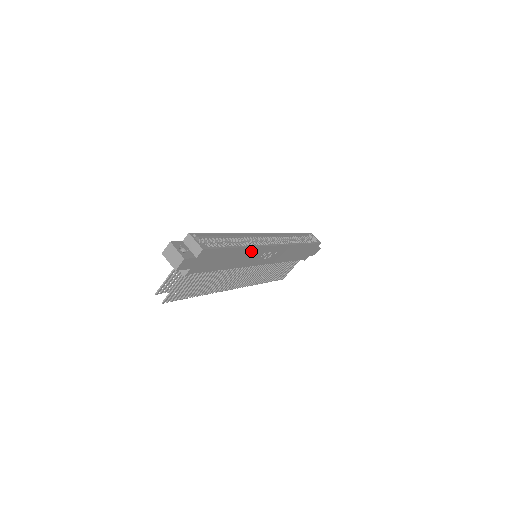
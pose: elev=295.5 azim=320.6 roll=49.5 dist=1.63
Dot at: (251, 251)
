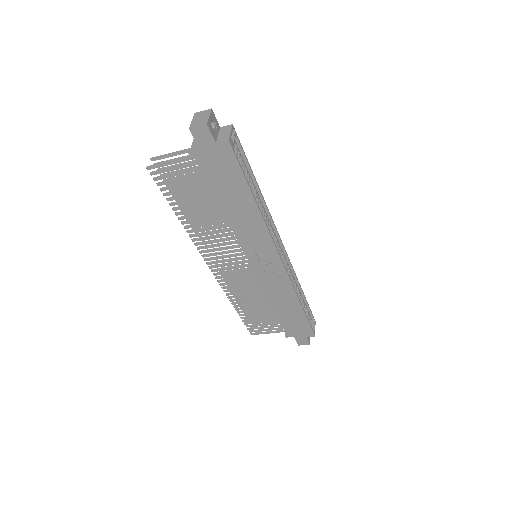
Dot at: (259, 227)
